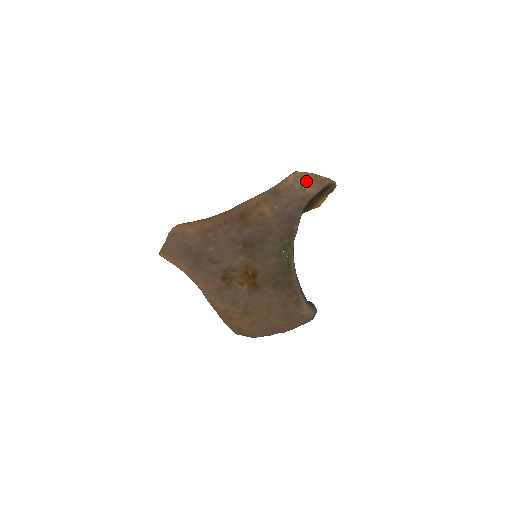
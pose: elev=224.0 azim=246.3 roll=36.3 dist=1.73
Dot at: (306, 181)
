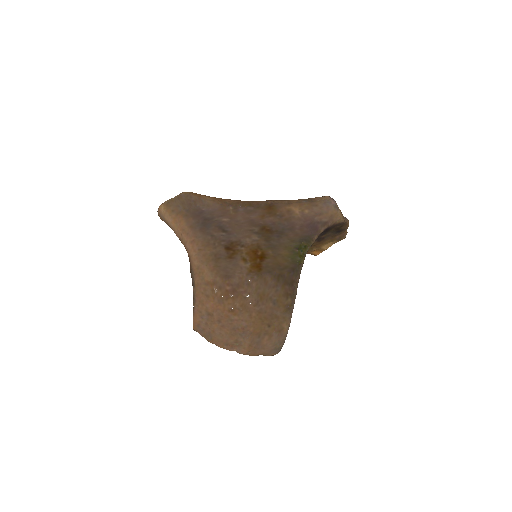
Dot at: occluded
